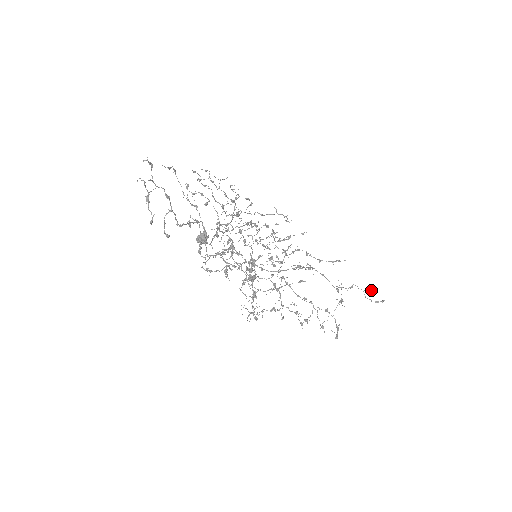
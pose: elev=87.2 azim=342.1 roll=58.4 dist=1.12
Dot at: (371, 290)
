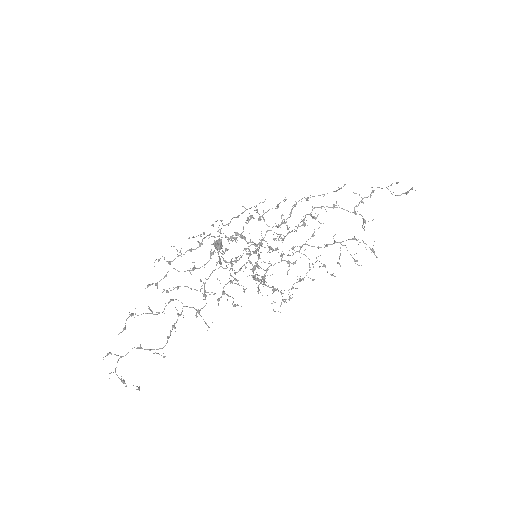
Dot at: occluded
